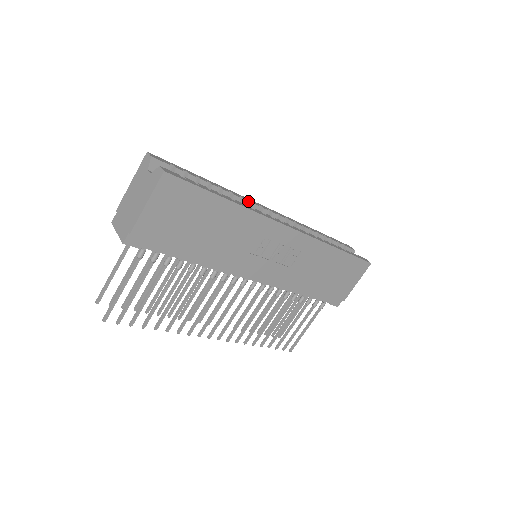
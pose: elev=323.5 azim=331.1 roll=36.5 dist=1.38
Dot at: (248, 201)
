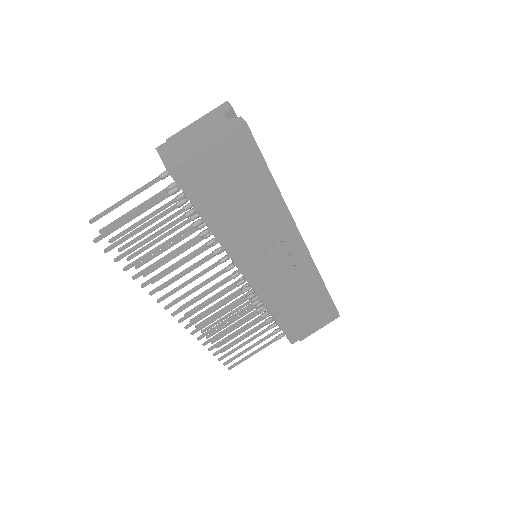
Dot at: occluded
